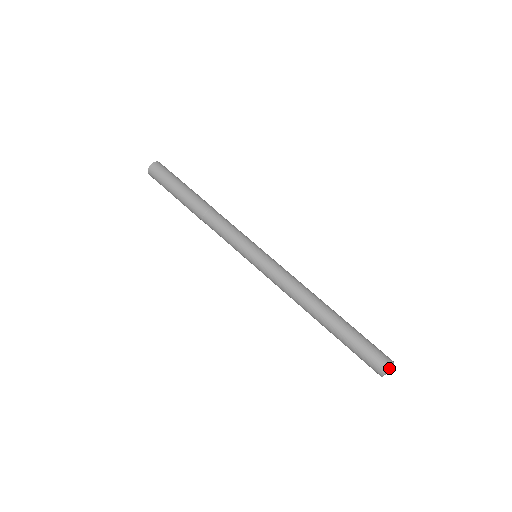
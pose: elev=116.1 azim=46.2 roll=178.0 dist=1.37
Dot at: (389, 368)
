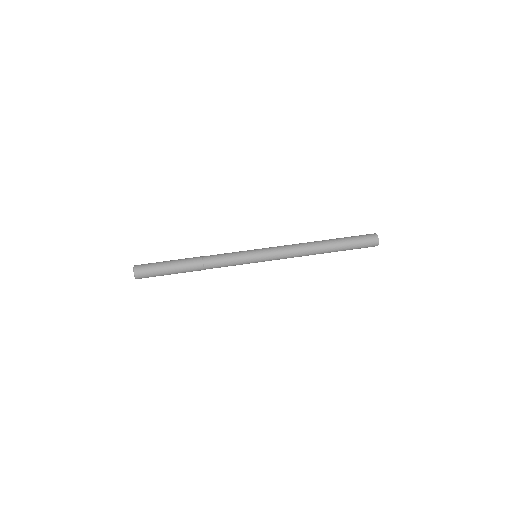
Dot at: (378, 241)
